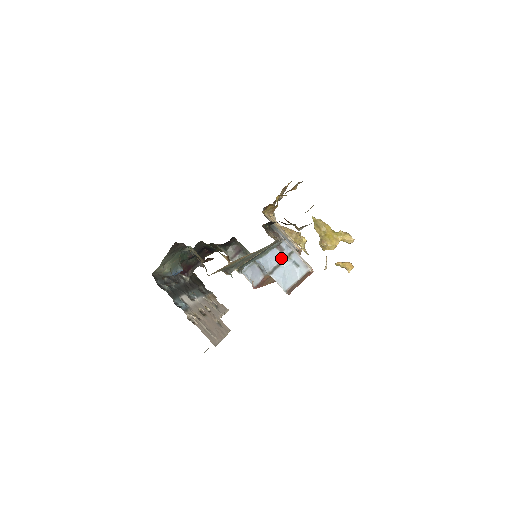
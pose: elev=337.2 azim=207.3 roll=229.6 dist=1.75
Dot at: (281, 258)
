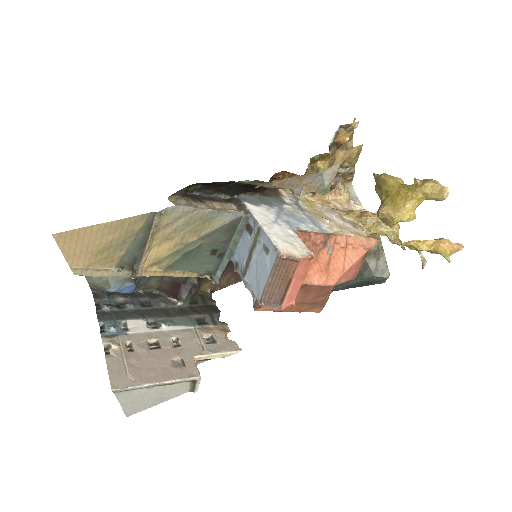
Dot at: (250, 244)
